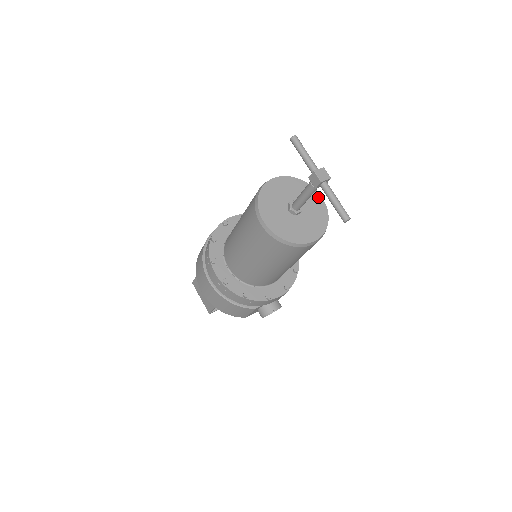
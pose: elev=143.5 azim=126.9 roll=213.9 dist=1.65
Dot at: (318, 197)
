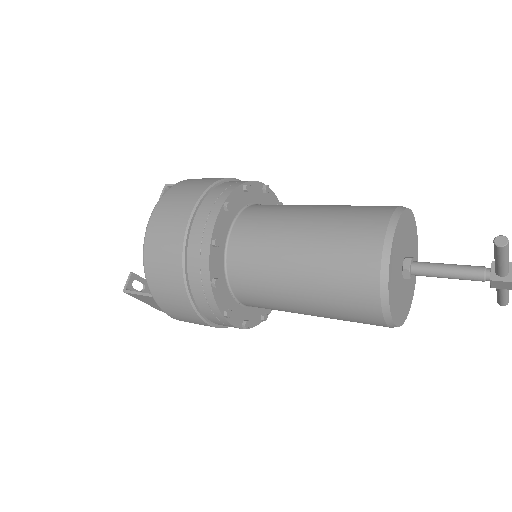
Dot at: (413, 220)
